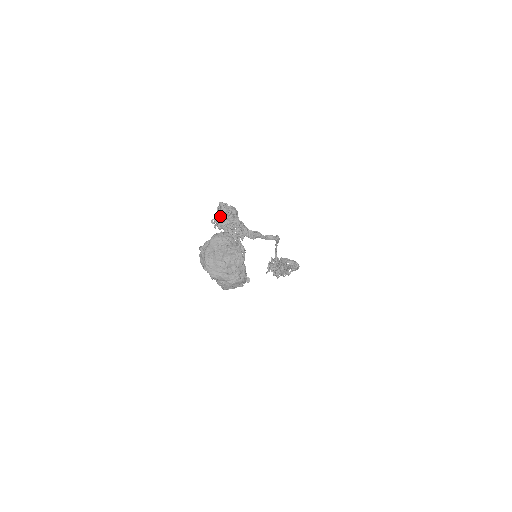
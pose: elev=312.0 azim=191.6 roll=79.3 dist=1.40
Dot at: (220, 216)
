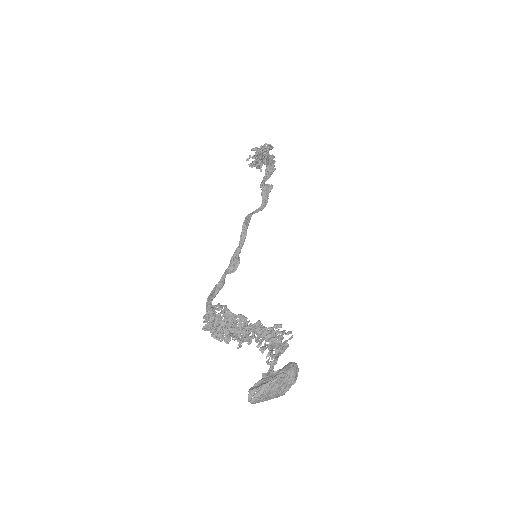
Dot at: (217, 332)
